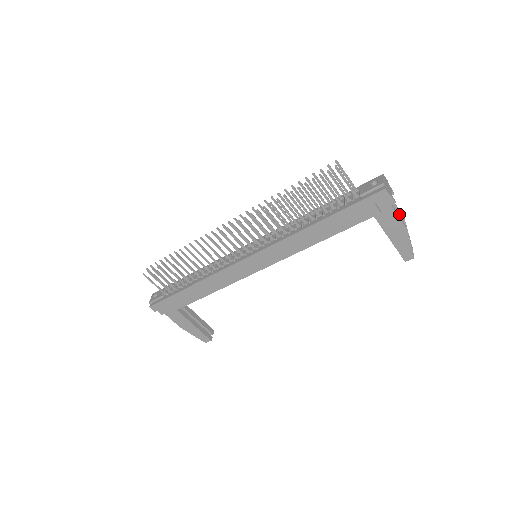
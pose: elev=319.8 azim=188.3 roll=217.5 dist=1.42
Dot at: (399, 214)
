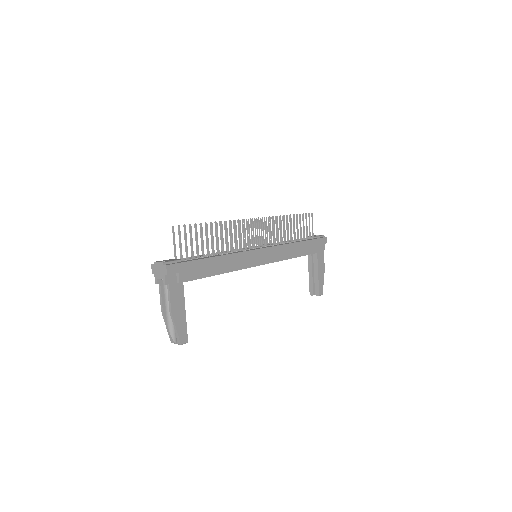
Dot at: occluded
